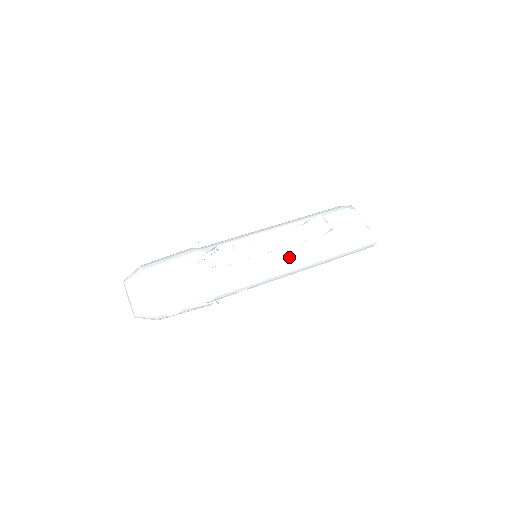
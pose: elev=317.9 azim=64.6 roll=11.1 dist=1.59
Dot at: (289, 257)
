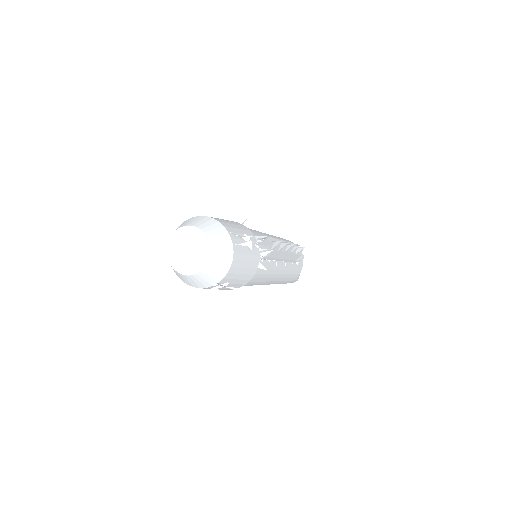
Dot at: (281, 271)
